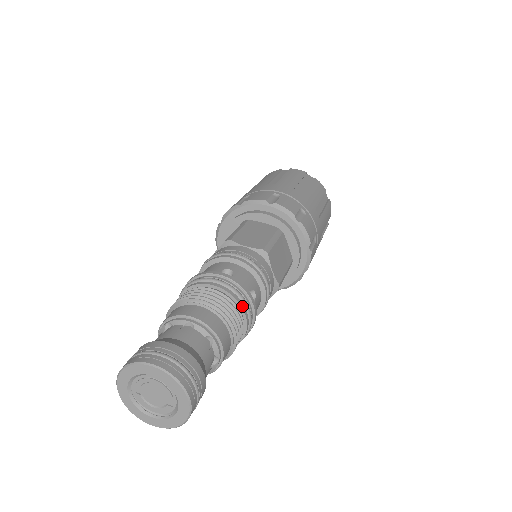
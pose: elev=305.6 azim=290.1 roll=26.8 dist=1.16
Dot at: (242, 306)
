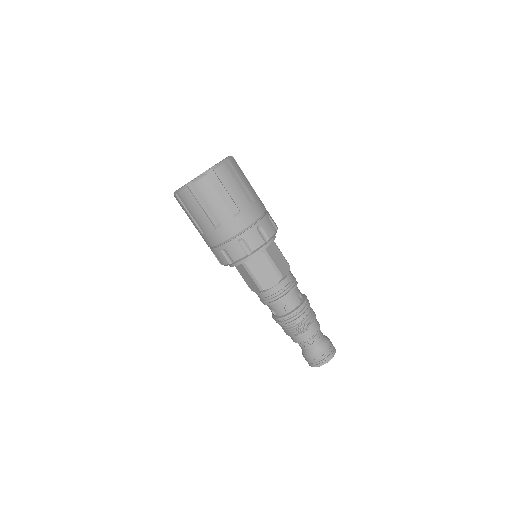
Dot at: (308, 311)
